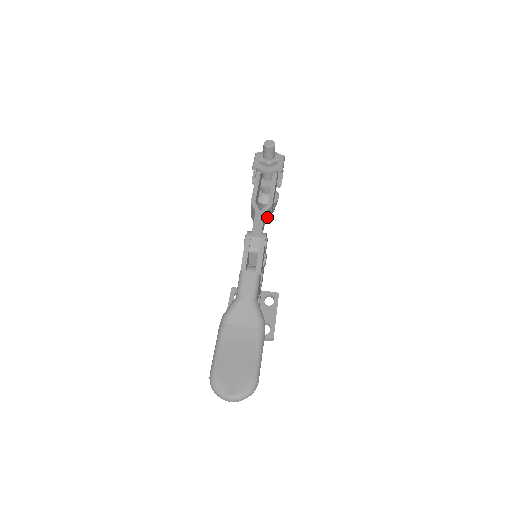
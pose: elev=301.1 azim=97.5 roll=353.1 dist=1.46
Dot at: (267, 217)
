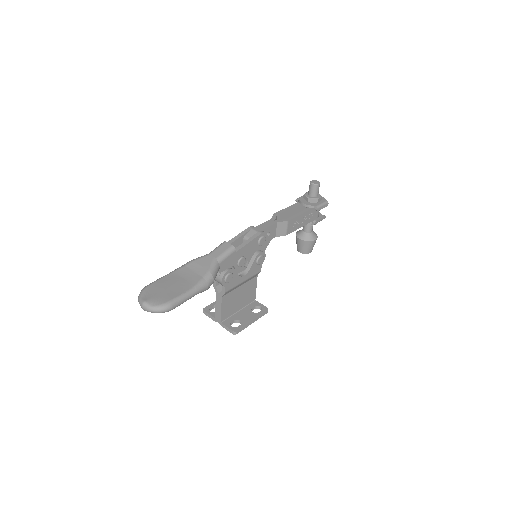
Dot at: (280, 230)
